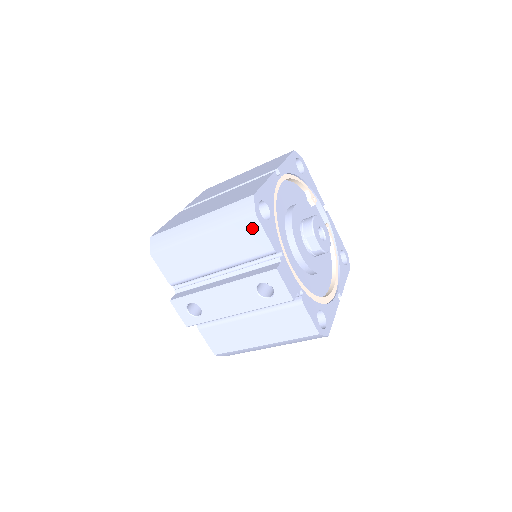
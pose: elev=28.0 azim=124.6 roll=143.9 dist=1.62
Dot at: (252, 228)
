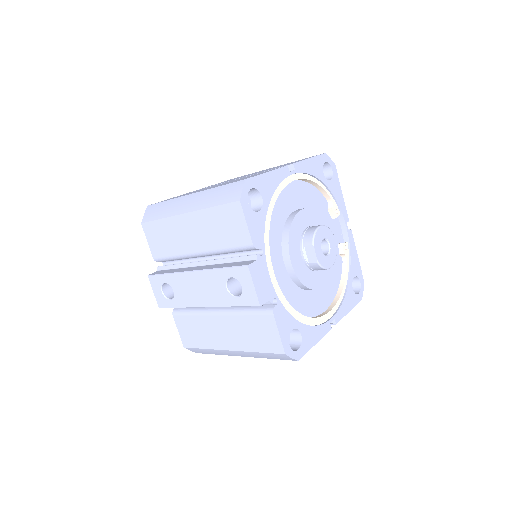
Dot at: (234, 215)
